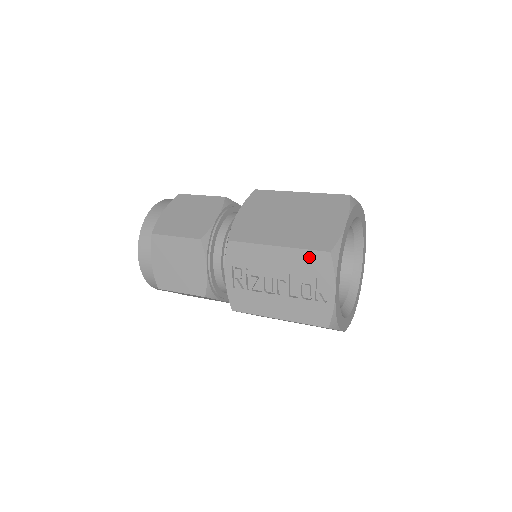
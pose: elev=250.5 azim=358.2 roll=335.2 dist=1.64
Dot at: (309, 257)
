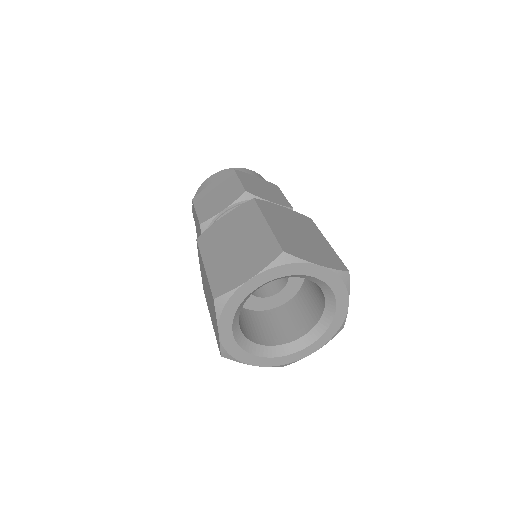
Dot at: occluded
